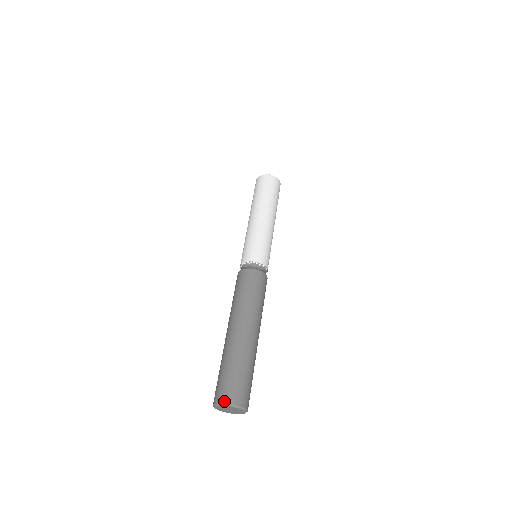
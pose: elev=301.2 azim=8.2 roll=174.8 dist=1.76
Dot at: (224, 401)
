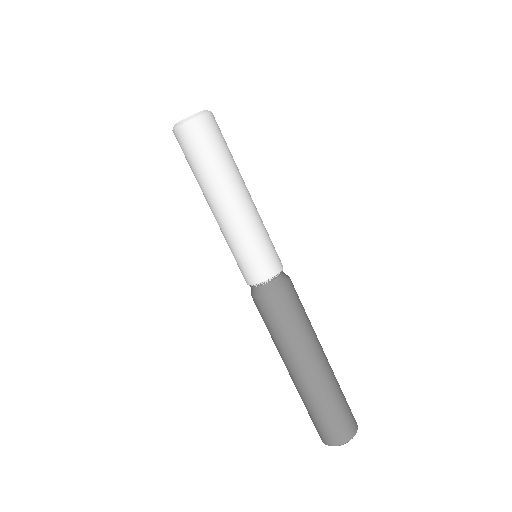
Dot at: (343, 442)
